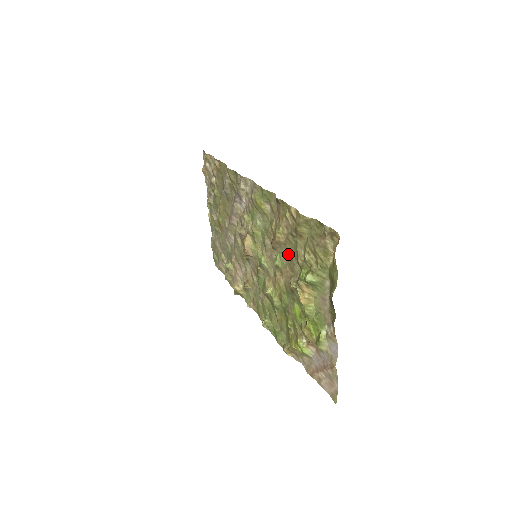
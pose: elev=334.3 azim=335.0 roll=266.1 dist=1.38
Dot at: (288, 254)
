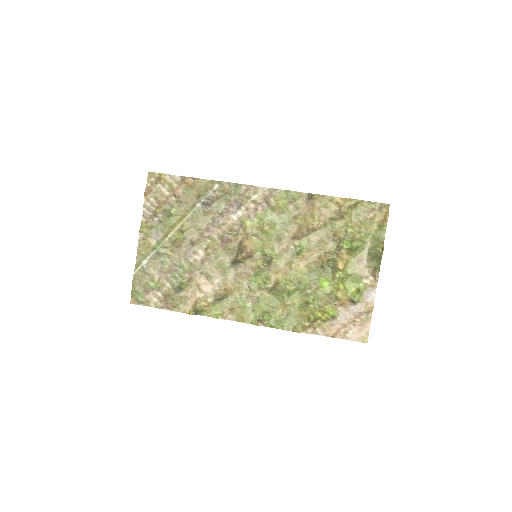
Dot at: (316, 238)
